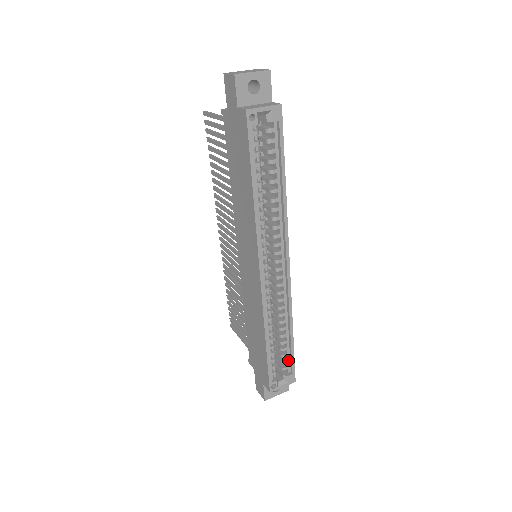
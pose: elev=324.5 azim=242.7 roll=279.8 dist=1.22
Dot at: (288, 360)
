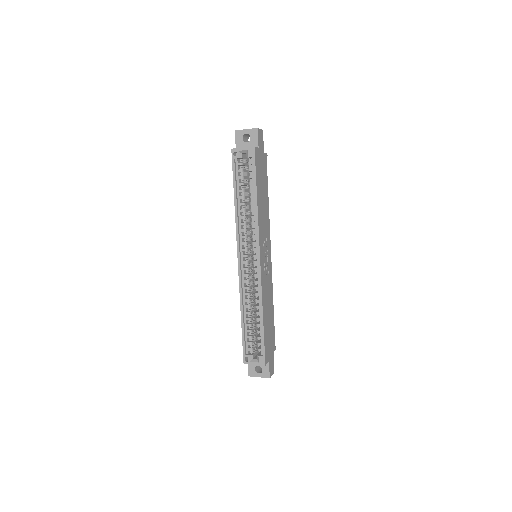
Dot at: (261, 343)
